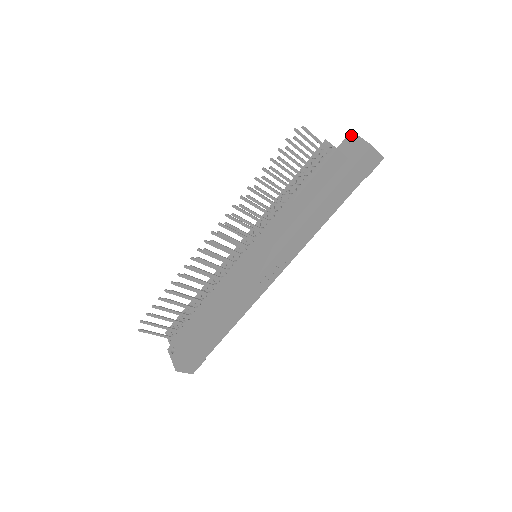
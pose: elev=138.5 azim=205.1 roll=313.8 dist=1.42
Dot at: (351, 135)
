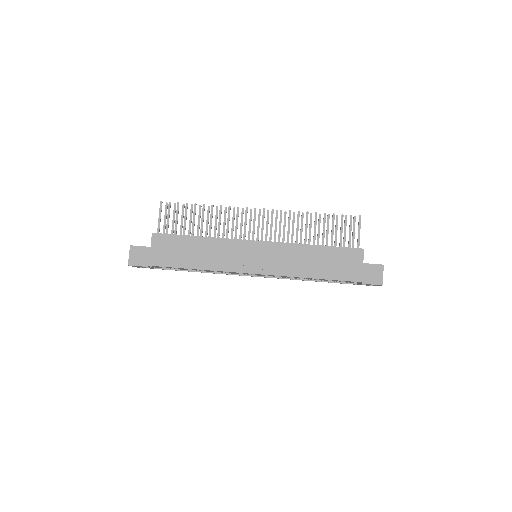
Dot at: occluded
